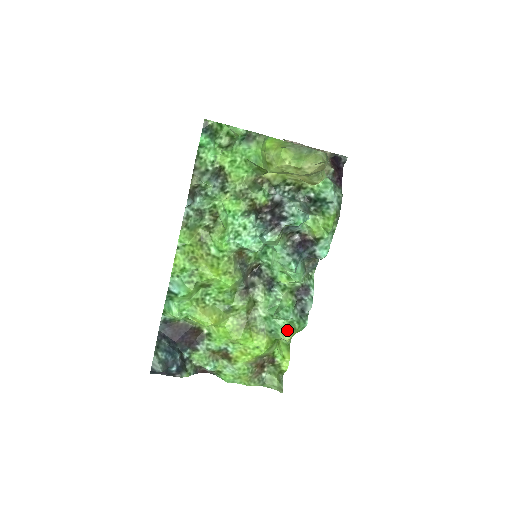
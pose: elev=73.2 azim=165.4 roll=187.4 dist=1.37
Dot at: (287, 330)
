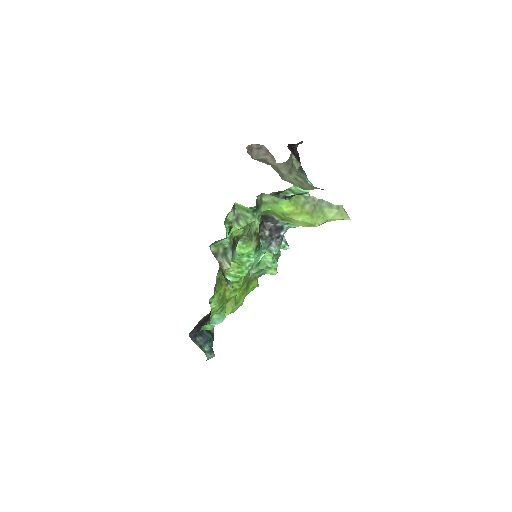
Dot at: (273, 269)
